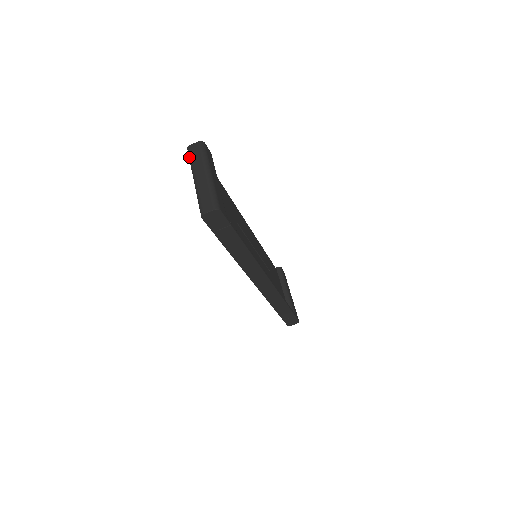
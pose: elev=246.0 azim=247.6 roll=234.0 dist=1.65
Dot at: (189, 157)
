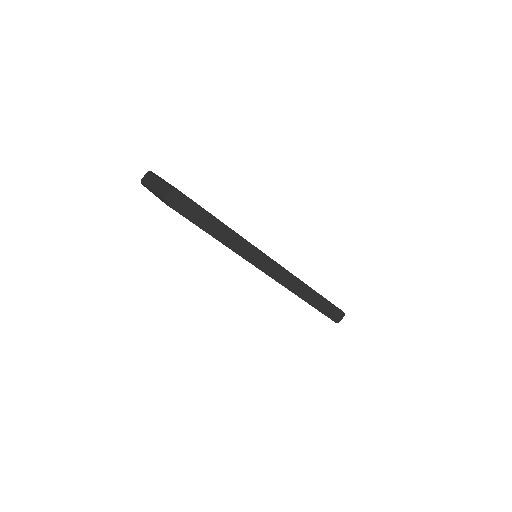
Dot at: (144, 185)
